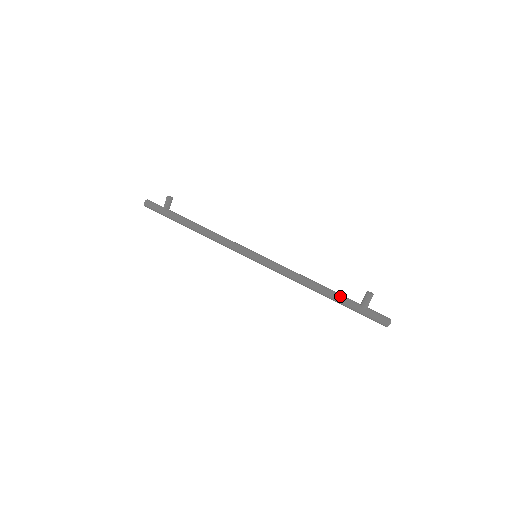
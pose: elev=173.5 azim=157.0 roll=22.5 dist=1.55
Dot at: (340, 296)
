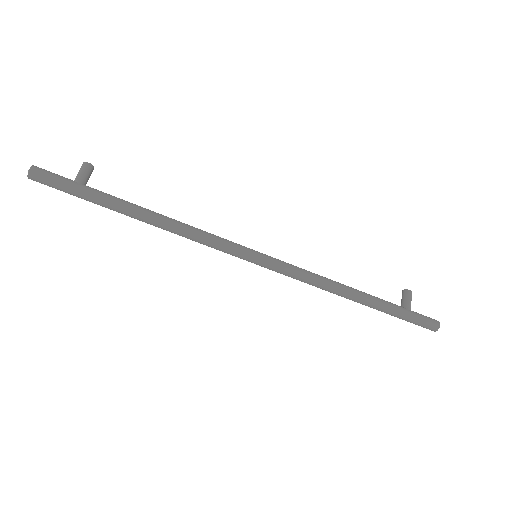
Dot at: occluded
